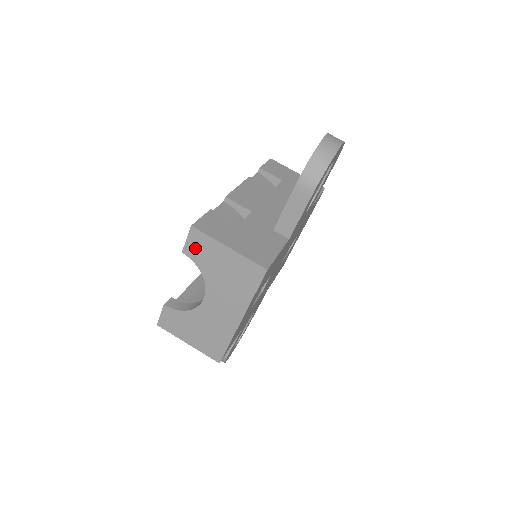
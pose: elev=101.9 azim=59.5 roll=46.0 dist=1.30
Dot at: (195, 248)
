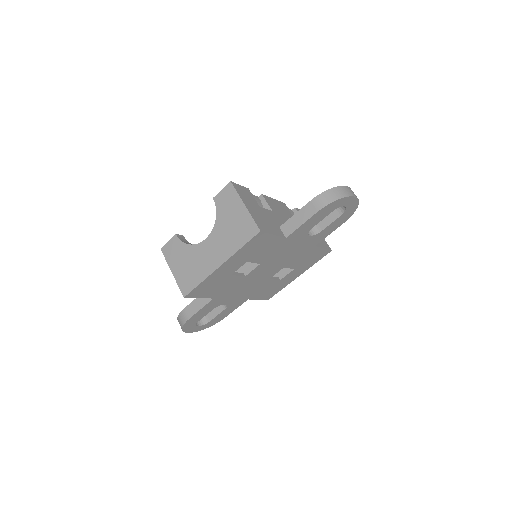
Dot at: (223, 198)
